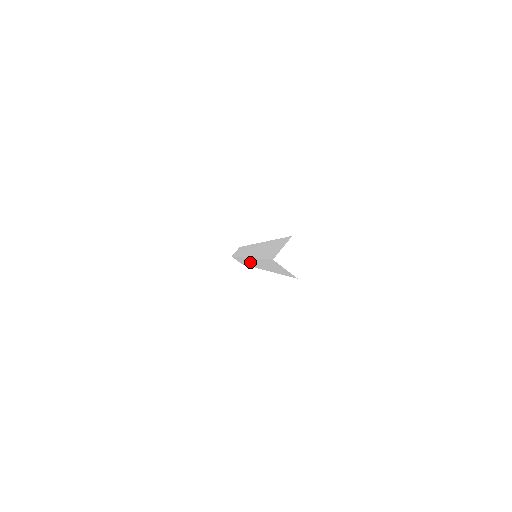
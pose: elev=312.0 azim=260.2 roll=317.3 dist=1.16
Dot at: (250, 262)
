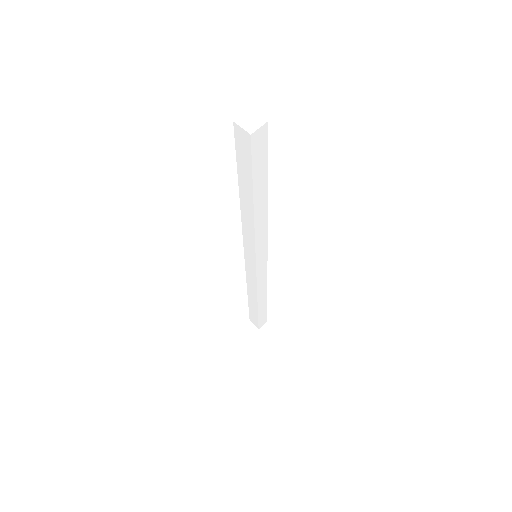
Dot at: (249, 259)
